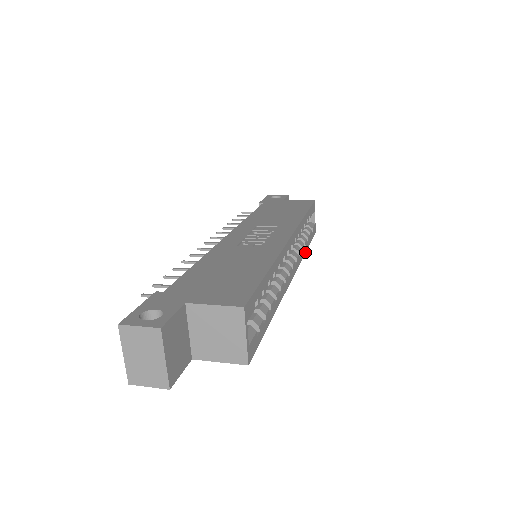
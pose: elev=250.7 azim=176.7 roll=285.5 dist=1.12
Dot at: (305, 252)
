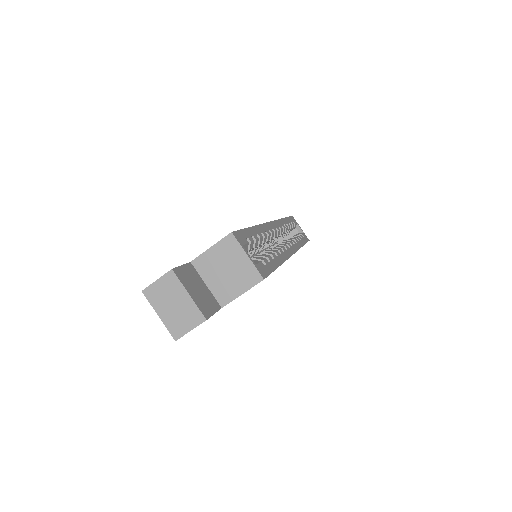
Dot at: (302, 246)
